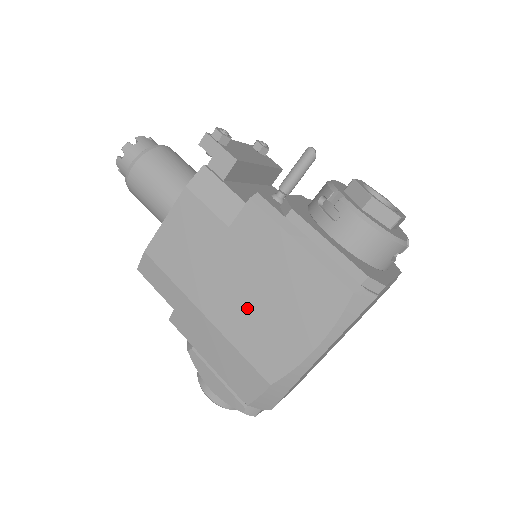
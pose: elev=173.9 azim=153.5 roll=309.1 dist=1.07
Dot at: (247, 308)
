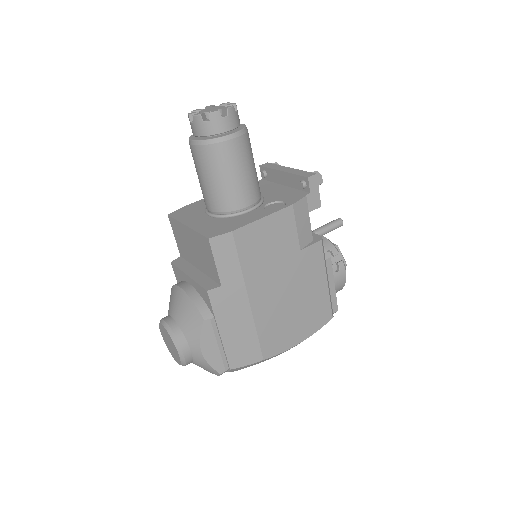
Dot at: (280, 307)
